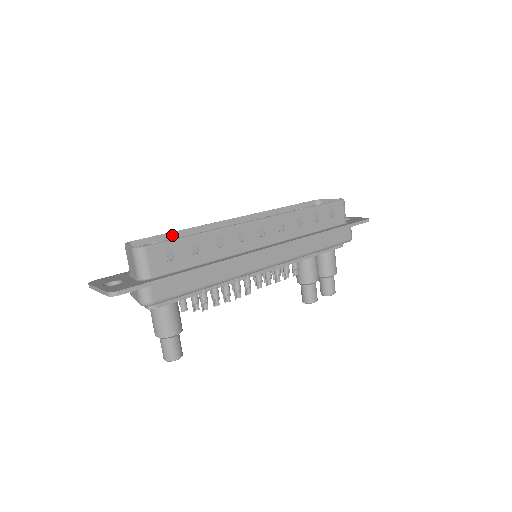
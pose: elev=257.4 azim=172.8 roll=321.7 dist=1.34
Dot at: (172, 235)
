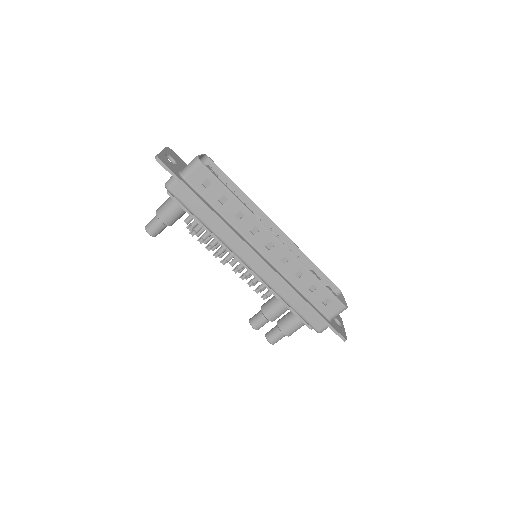
Dot at: (233, 184)
